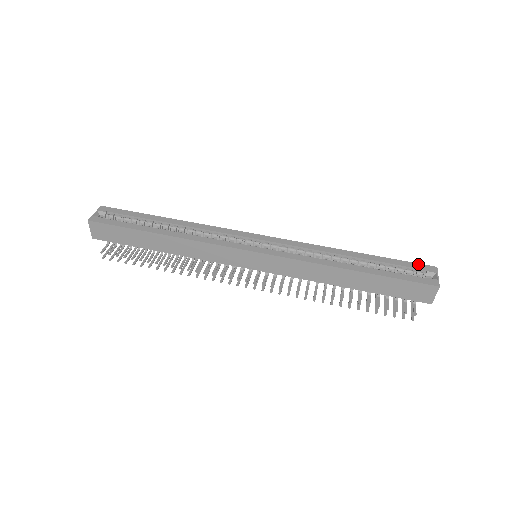
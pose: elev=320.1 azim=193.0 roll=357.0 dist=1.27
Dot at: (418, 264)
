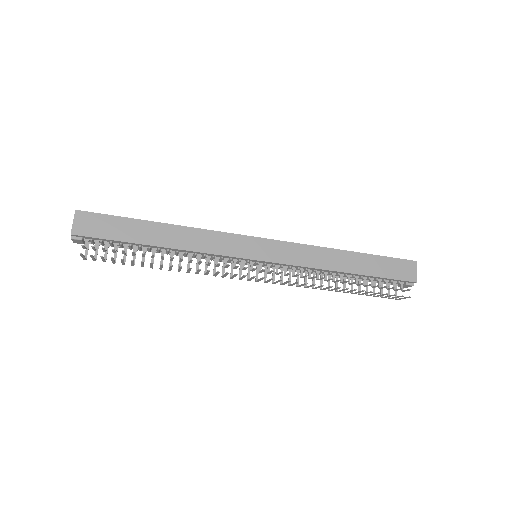
Dot at: occluded
